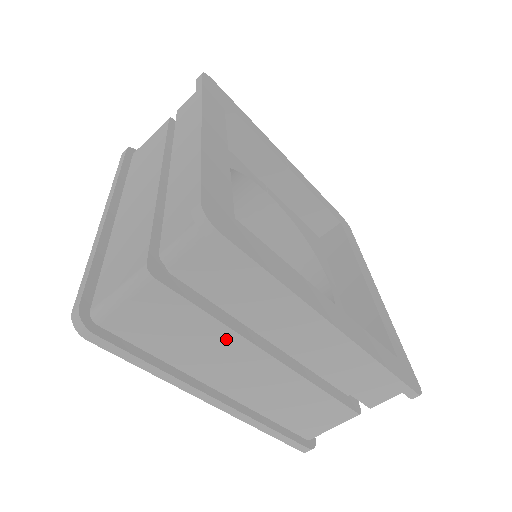
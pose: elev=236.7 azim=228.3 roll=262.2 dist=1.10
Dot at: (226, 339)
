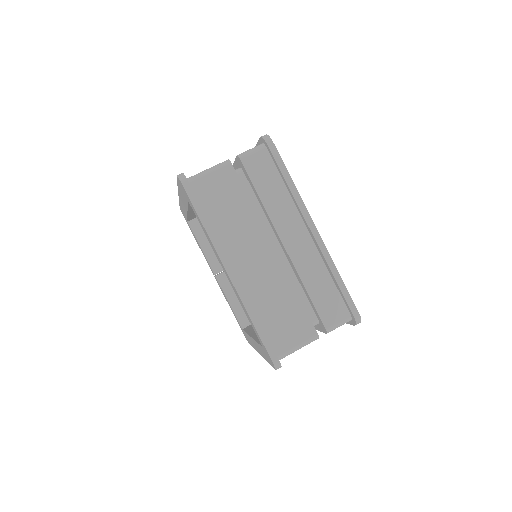
Dot at: (252, 221)
